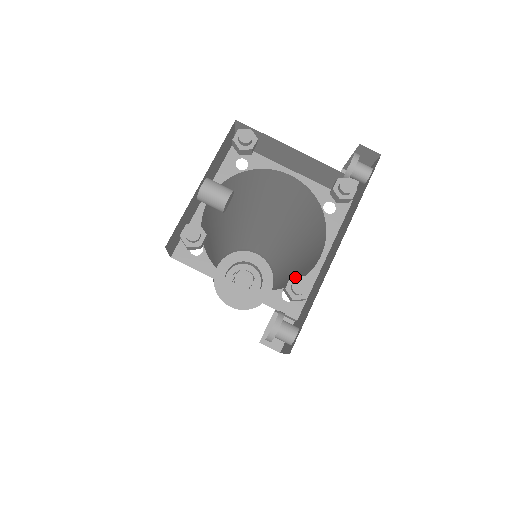
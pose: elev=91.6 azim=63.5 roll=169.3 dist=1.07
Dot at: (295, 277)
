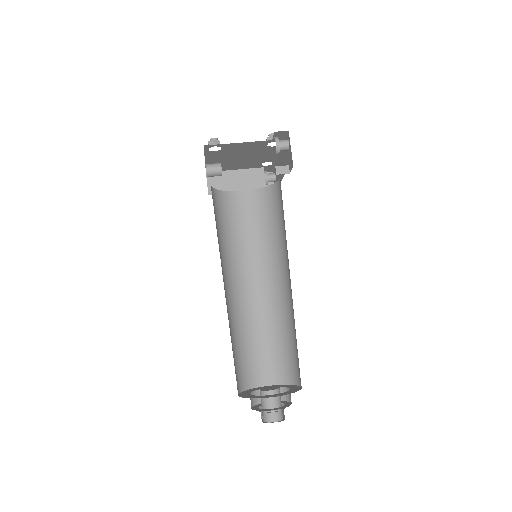
Dot at: occluded
